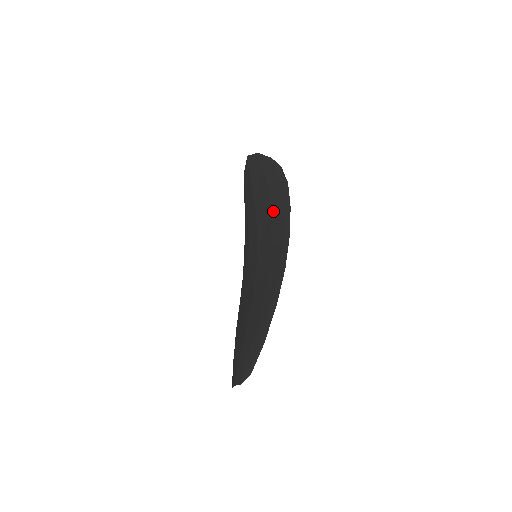
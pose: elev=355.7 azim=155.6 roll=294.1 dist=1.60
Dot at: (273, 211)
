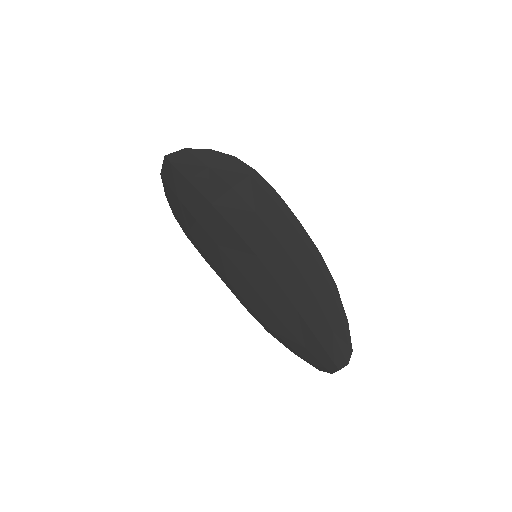
Dot at: (254, 205)
